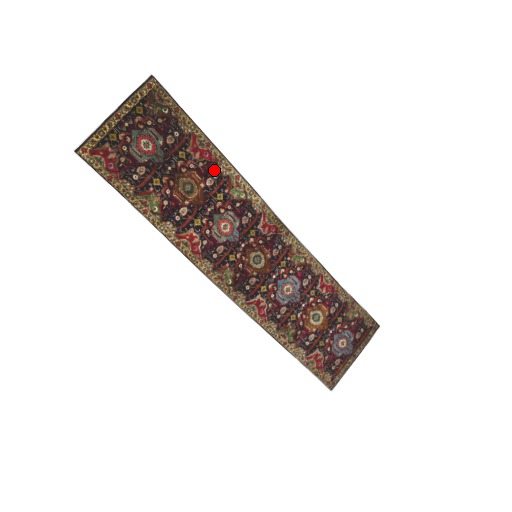
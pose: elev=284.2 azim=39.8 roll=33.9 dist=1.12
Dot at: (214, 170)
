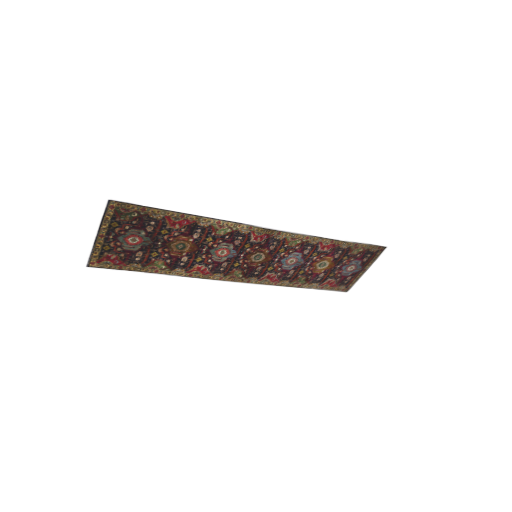
Dot at: (196, 228)
